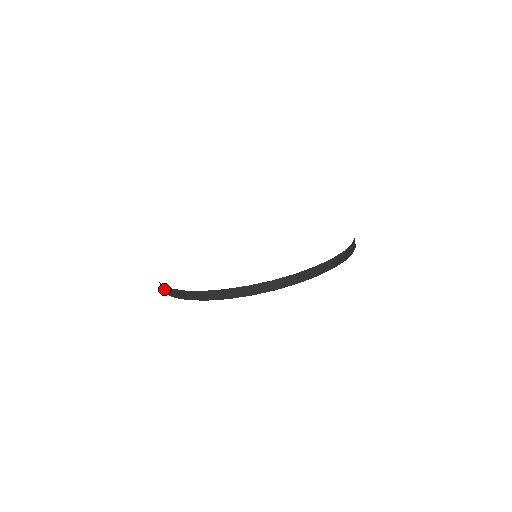
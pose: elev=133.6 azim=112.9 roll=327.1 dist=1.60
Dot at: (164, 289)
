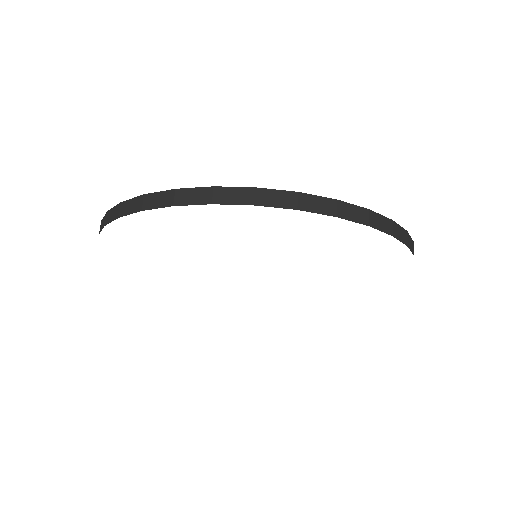
Dot at: occluded
